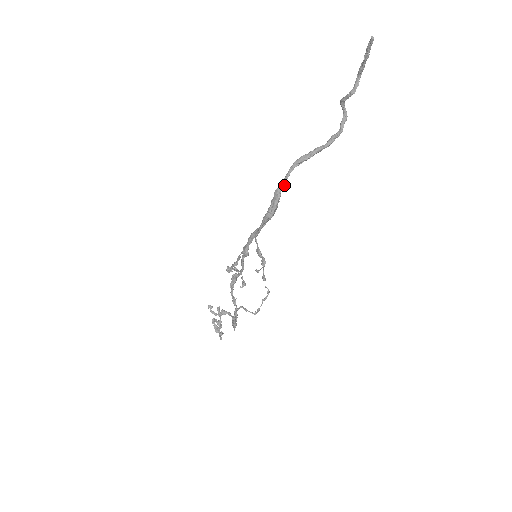
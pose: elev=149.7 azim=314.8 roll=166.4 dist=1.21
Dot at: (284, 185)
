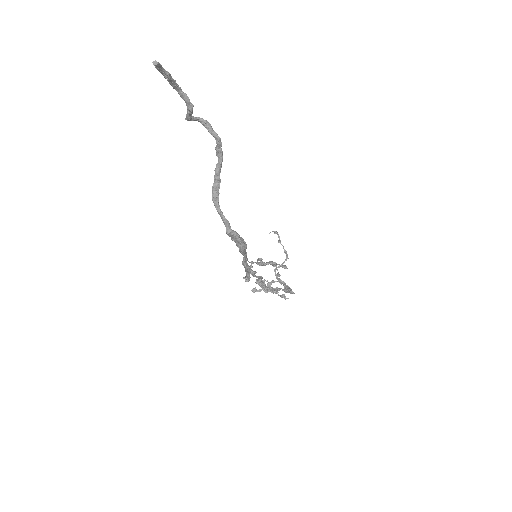
Dot at: (228, 224)
